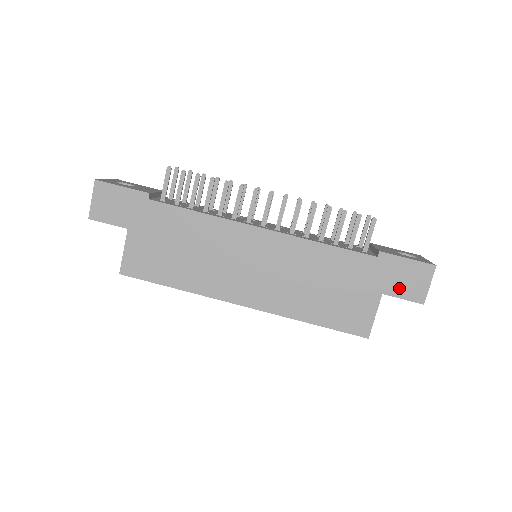
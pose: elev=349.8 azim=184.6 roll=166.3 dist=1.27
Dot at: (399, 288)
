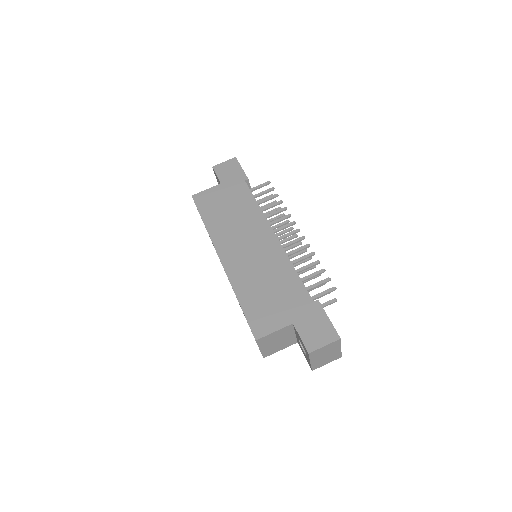
Dot at: (306, 330)
